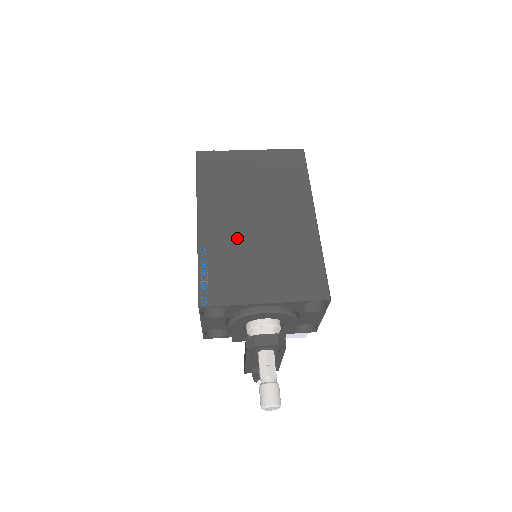
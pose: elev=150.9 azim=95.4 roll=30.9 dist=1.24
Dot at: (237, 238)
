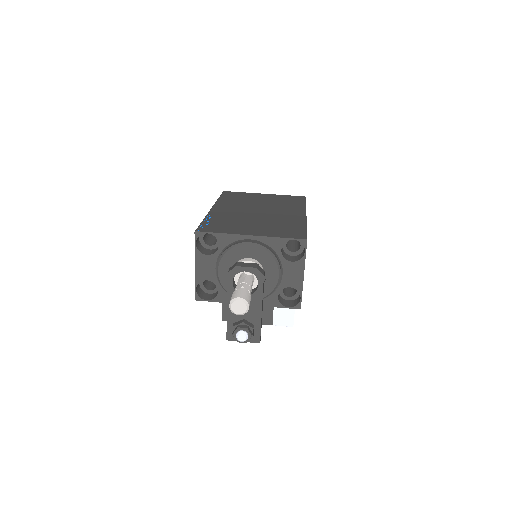
Dot at: (239, 215)
